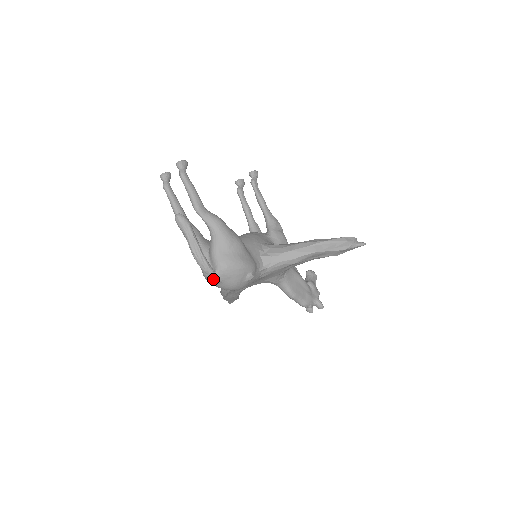
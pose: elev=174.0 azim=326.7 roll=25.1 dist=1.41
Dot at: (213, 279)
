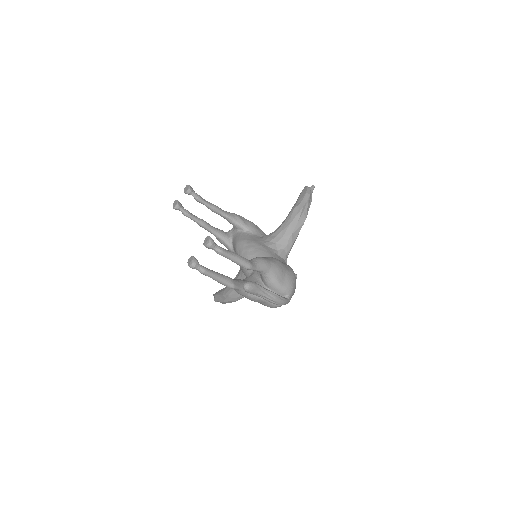
Dot at: occluded
